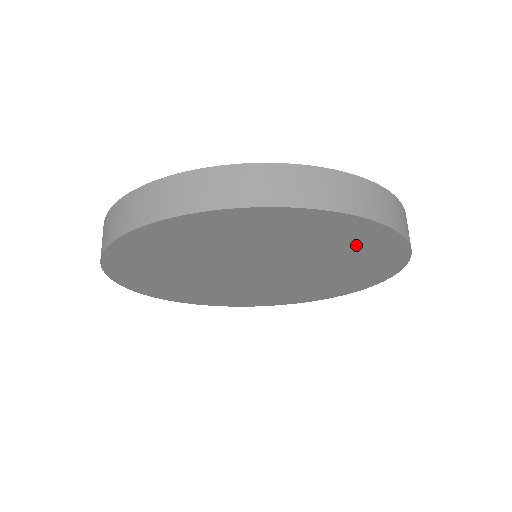
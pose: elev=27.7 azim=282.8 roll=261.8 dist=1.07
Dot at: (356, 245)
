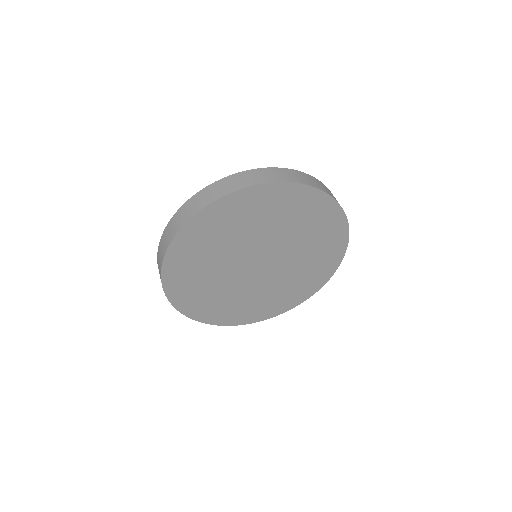
Dot at: (326, 246)
